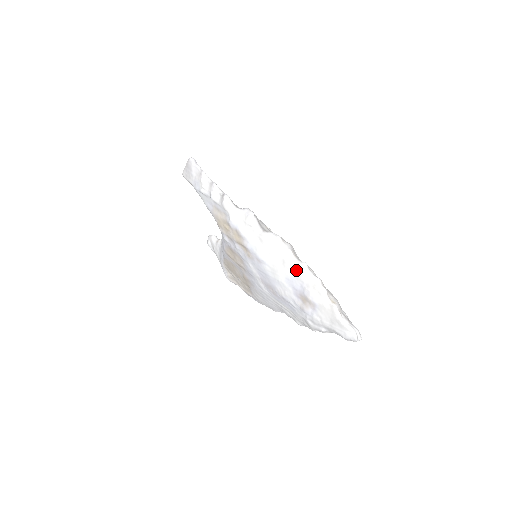
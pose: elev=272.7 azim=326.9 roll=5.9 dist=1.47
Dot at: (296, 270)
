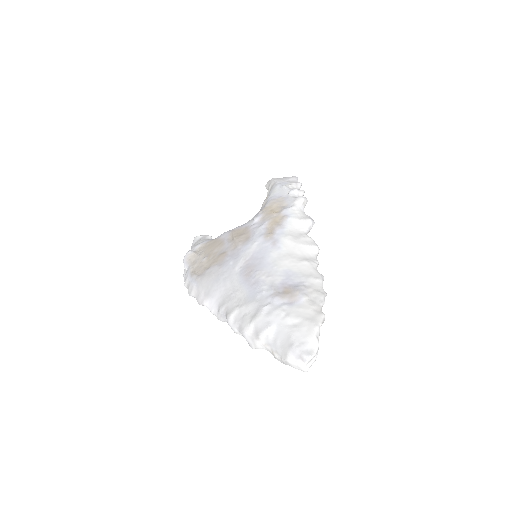
Dot at: (309, 272)
